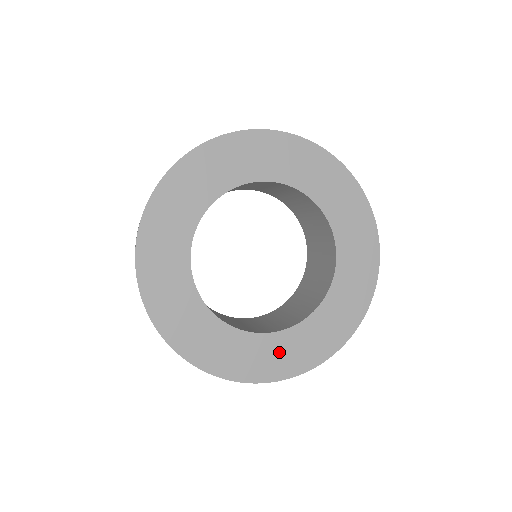
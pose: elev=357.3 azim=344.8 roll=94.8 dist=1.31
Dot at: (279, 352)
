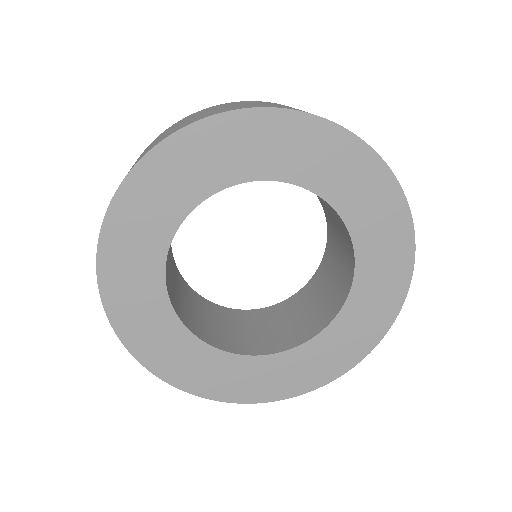
Dot at: (278, 373)
